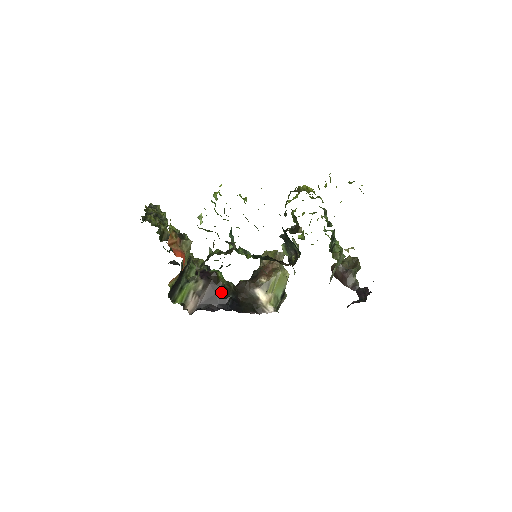
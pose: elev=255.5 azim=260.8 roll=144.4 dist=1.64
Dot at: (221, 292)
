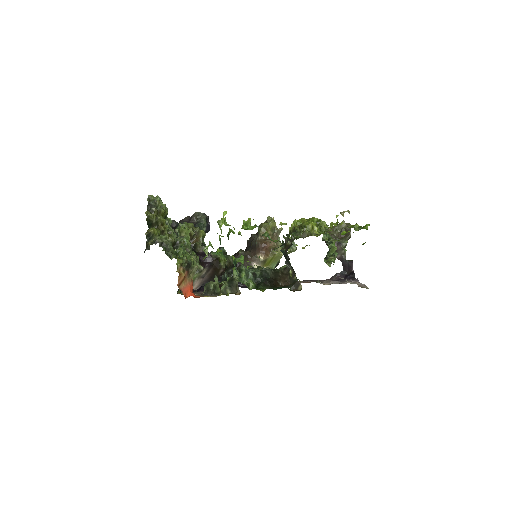
Dot at: (222, 272)
